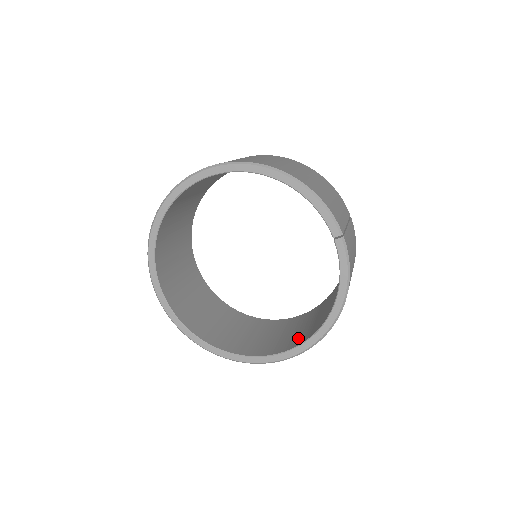
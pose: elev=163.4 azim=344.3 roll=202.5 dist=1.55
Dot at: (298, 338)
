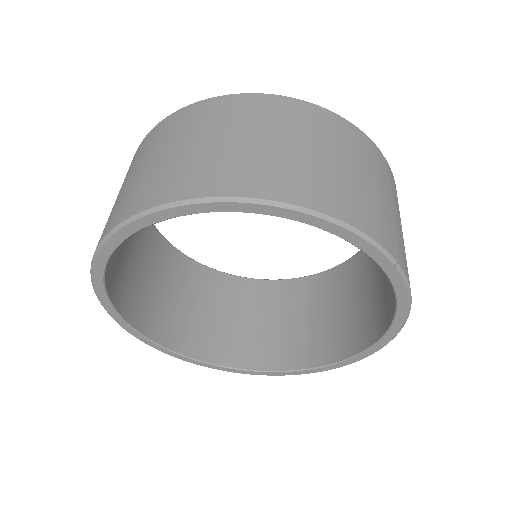
Dot at: (341, 338)
